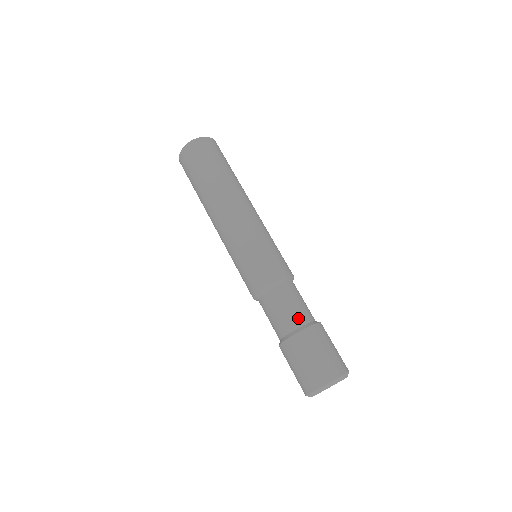
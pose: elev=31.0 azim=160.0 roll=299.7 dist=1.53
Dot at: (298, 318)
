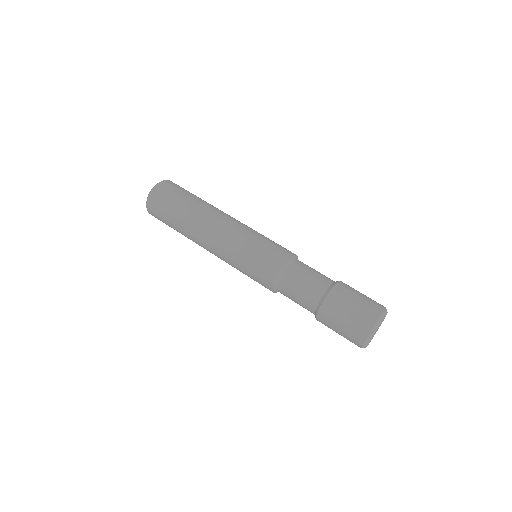
Dot at: (312, 298)
